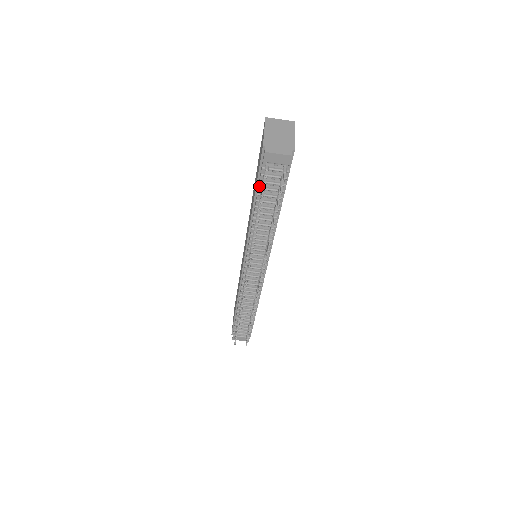
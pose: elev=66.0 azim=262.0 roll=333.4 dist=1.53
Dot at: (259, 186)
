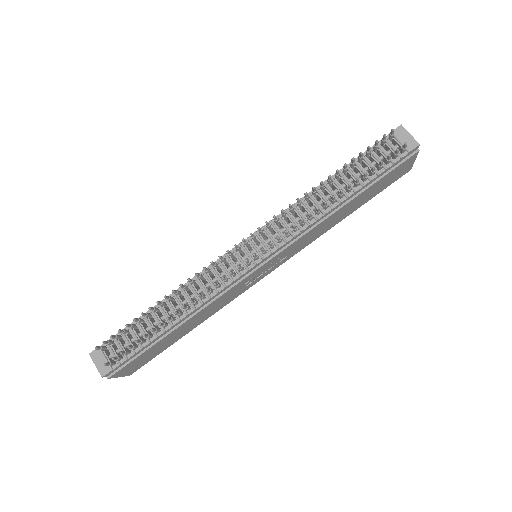
Dot at: (363, 153)
